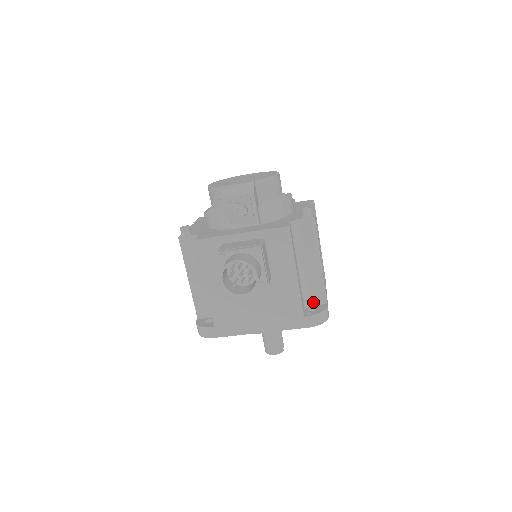
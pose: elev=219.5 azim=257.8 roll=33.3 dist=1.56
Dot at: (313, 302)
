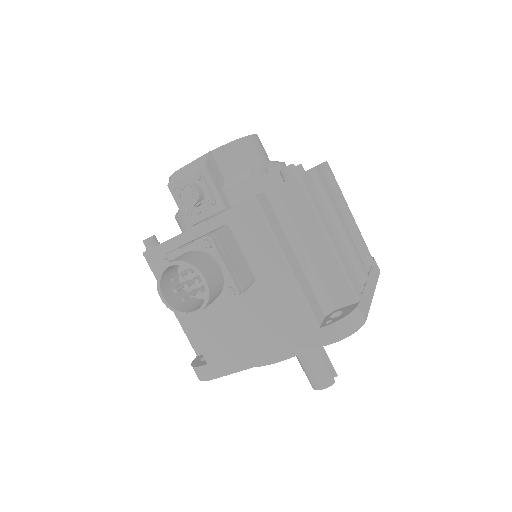
Dot at: (337, 303)
